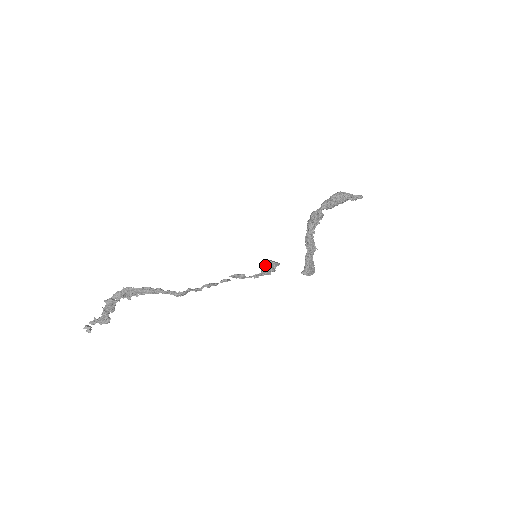
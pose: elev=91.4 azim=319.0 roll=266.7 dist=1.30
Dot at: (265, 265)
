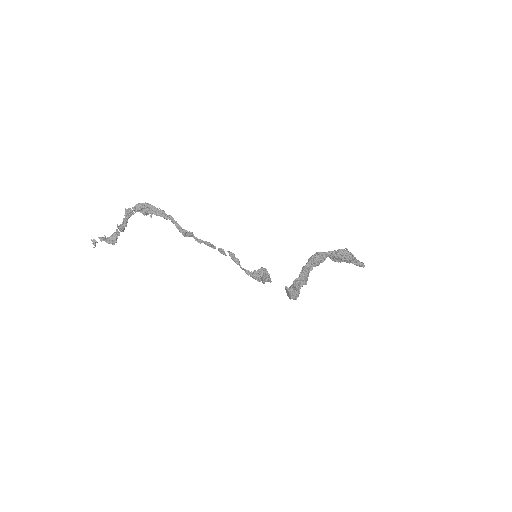
Dot at: occluded
